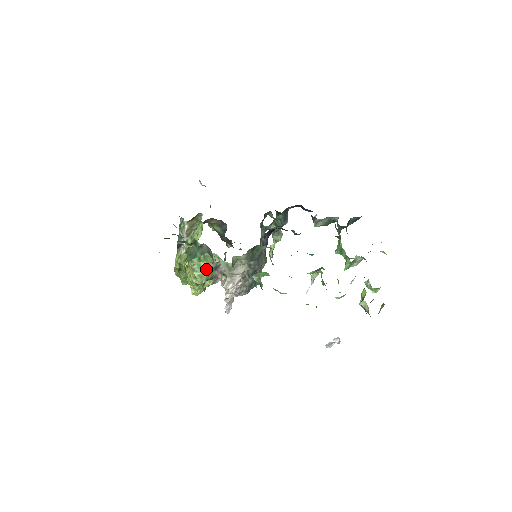
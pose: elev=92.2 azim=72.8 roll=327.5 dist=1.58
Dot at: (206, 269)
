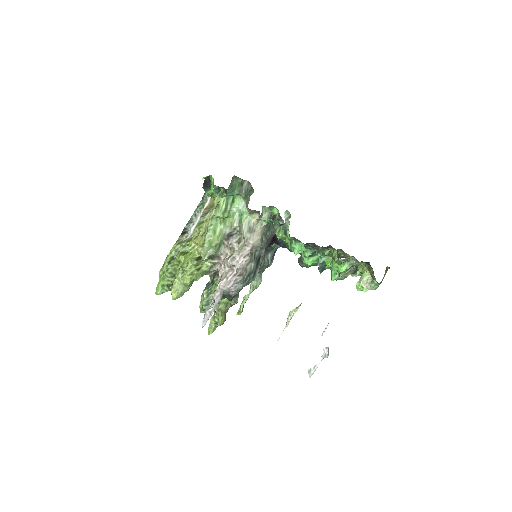
Dot at: (218, 237)
